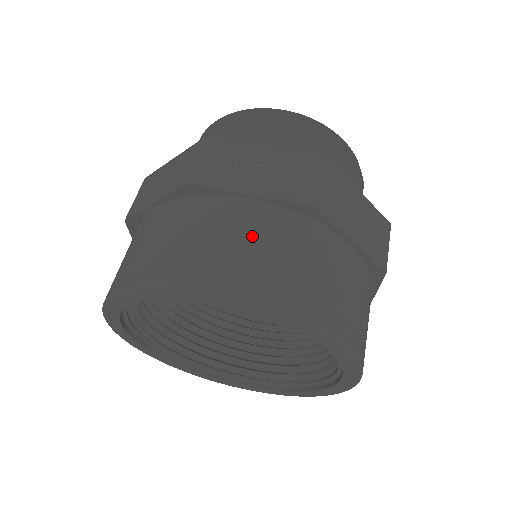
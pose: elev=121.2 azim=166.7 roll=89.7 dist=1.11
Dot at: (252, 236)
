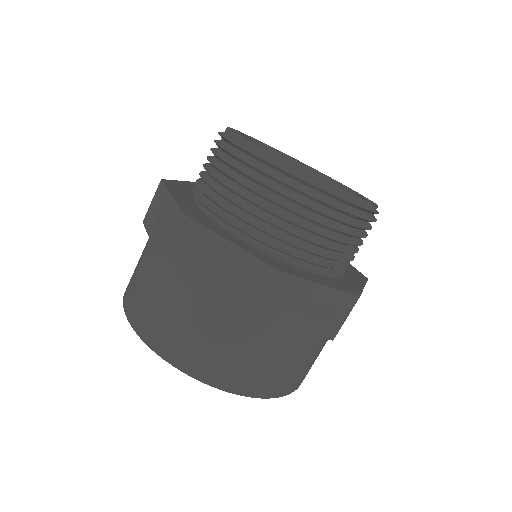
Dot at: (284, 358)
